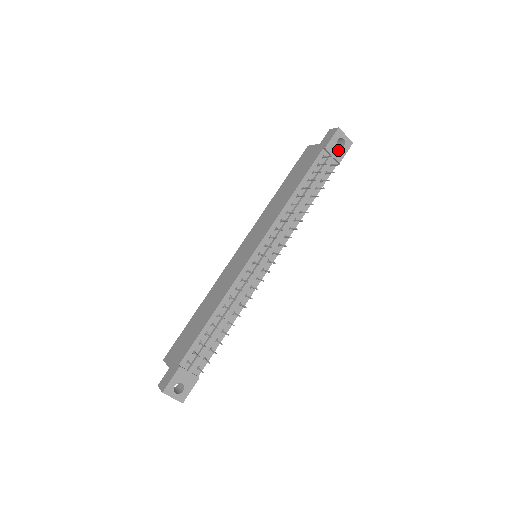
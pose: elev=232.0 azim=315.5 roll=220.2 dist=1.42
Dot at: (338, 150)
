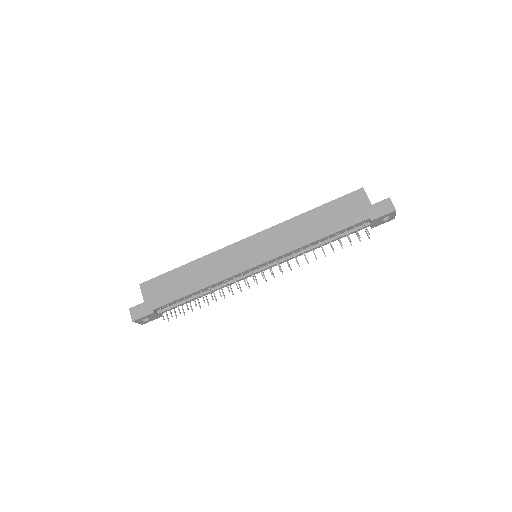
Dot at: (379, 222)
